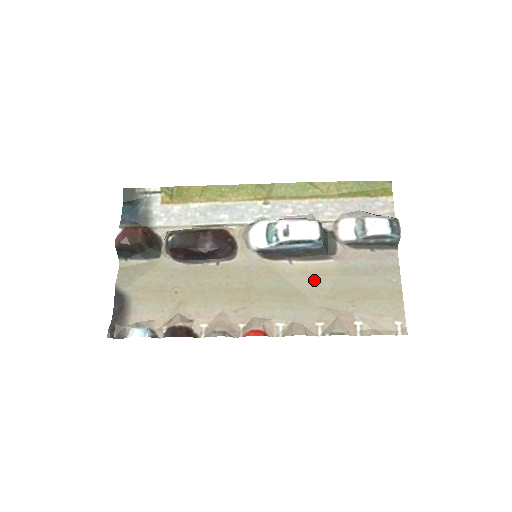
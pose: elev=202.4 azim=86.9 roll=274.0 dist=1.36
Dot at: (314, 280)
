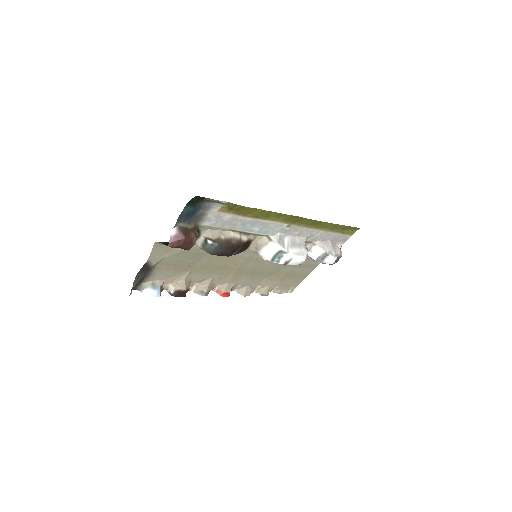
Dot at: (274, 267)
